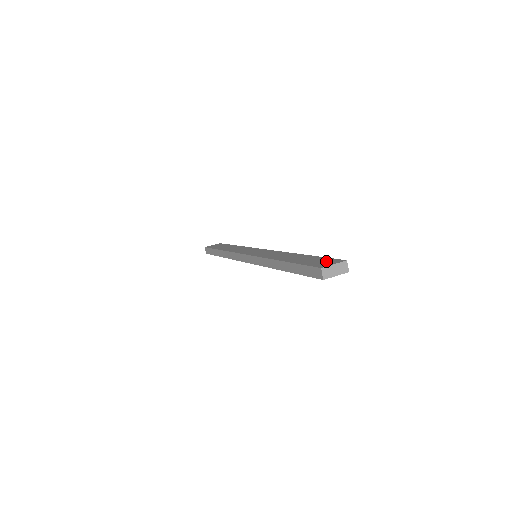
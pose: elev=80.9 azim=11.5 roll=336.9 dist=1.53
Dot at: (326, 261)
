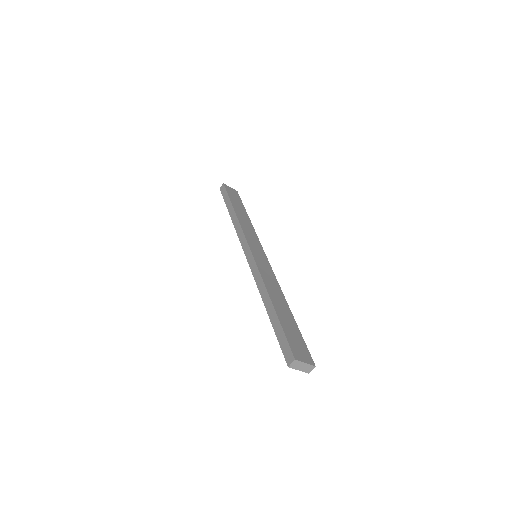
Dot at: (302, 349)
